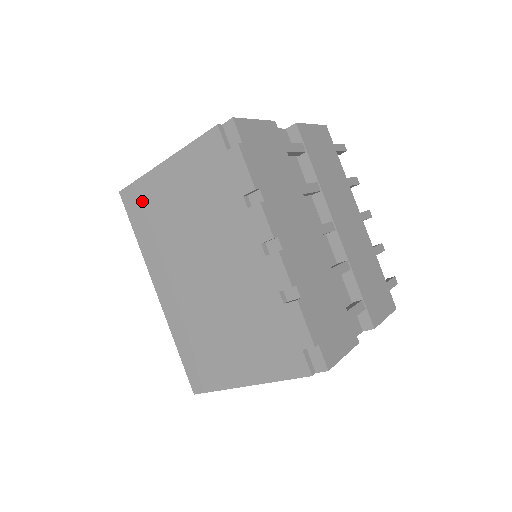
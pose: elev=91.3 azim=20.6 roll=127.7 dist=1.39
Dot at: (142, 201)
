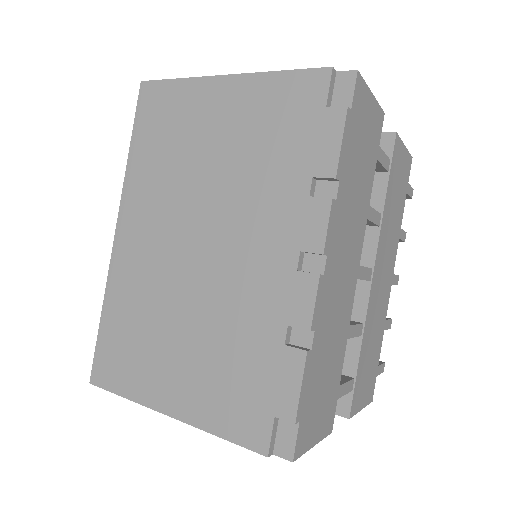
Dot at: (165, 109)
